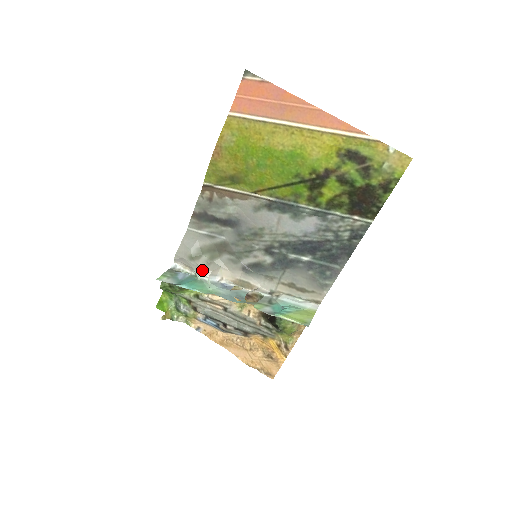
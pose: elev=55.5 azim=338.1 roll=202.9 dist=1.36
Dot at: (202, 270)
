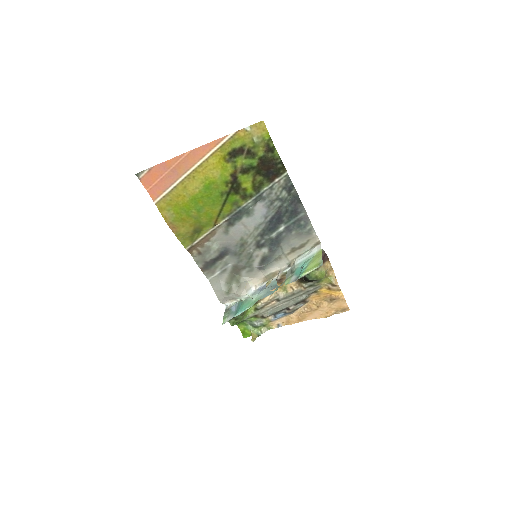
Dot at: (239, 294)
